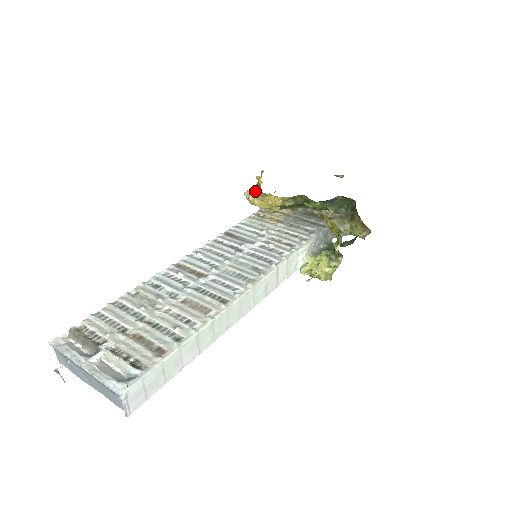
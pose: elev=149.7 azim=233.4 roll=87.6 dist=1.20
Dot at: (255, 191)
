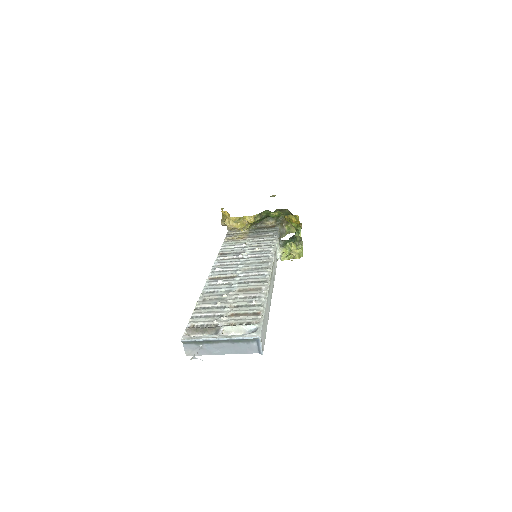
Dot at: (233, 218)
